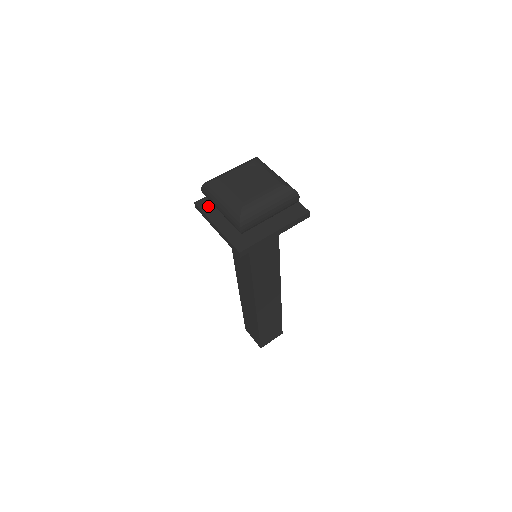
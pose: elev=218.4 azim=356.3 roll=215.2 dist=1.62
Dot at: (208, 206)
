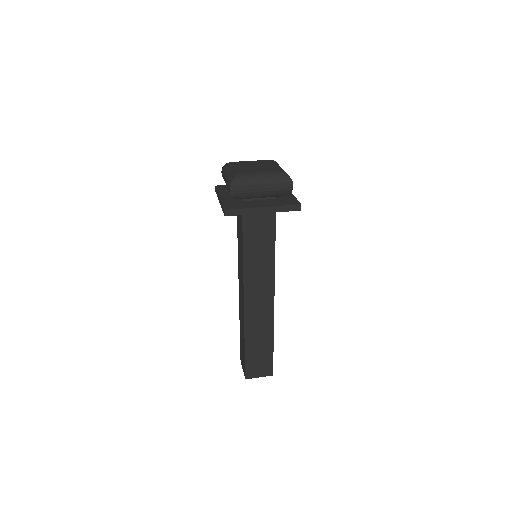
Dot at: (224, 188)
